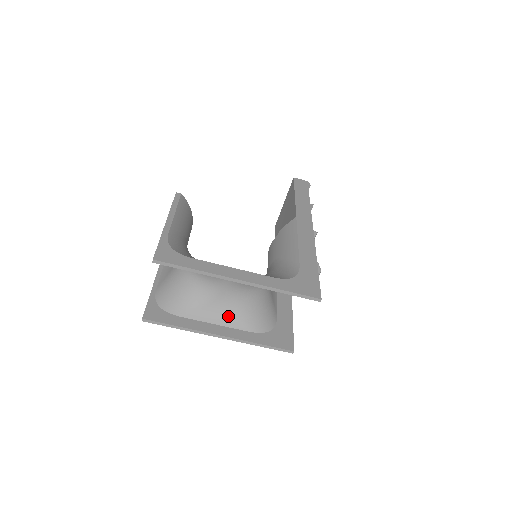
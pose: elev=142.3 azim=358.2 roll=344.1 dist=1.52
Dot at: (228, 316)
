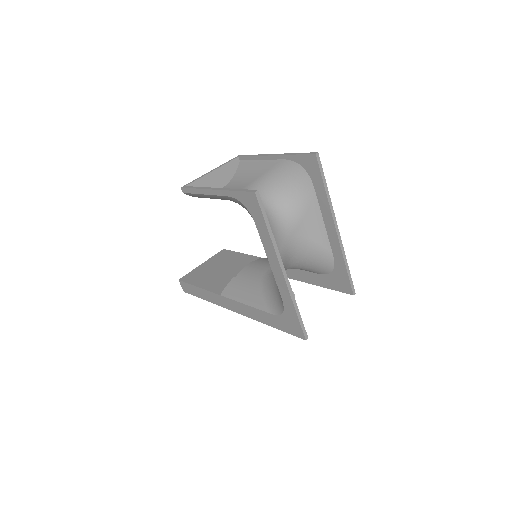
Dot at: occluded
